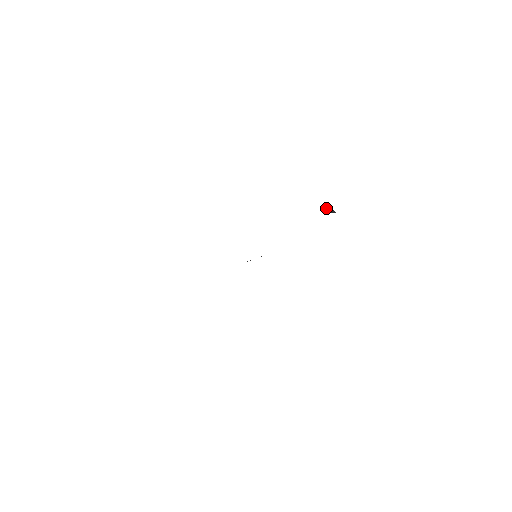
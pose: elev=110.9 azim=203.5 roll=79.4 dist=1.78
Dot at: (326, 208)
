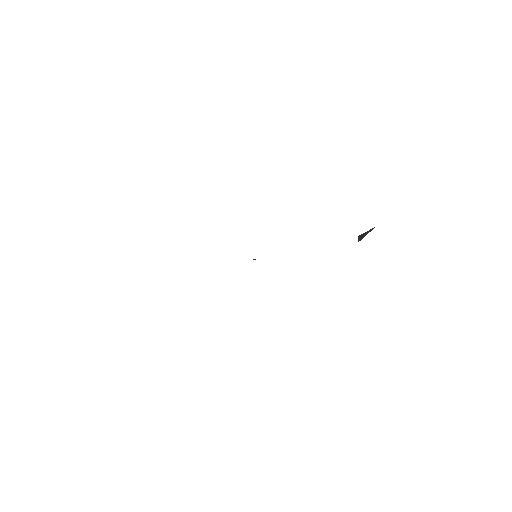
Dot at: (367, 232)
